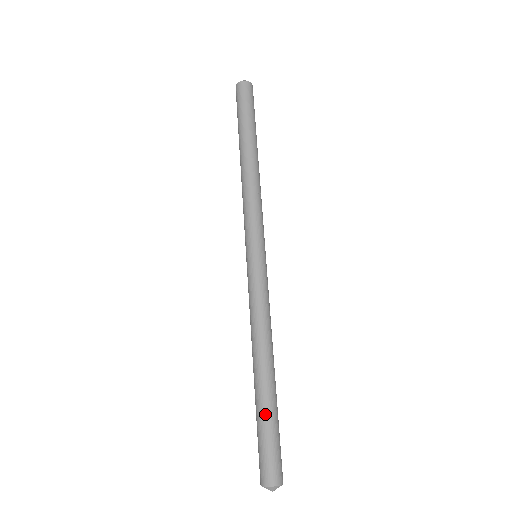
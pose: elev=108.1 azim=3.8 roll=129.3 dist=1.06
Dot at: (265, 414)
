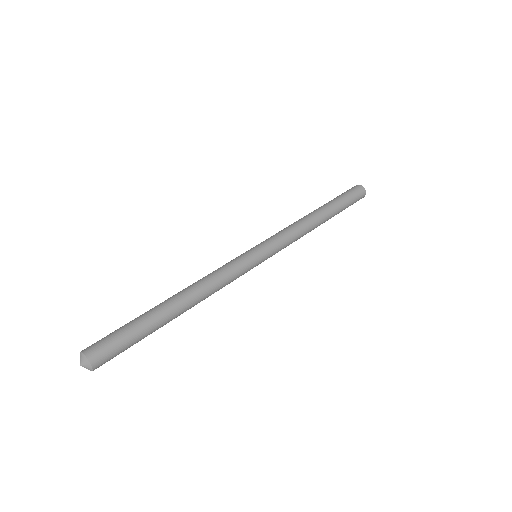
Dot at: (138, 317)
